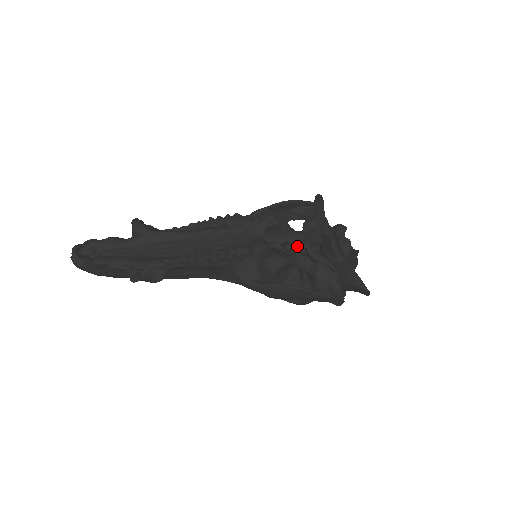
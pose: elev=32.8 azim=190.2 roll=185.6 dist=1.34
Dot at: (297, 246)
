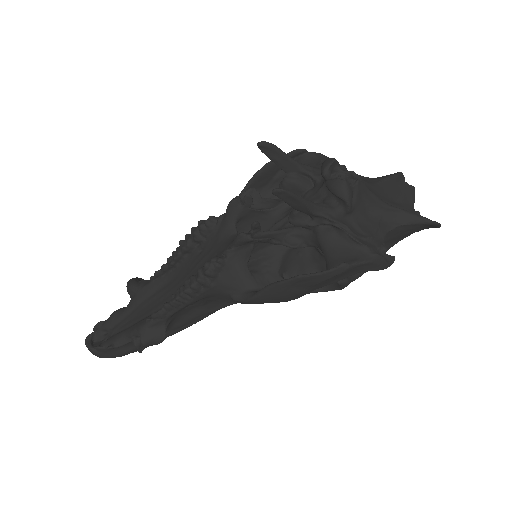
Dot at: (286, 220)
